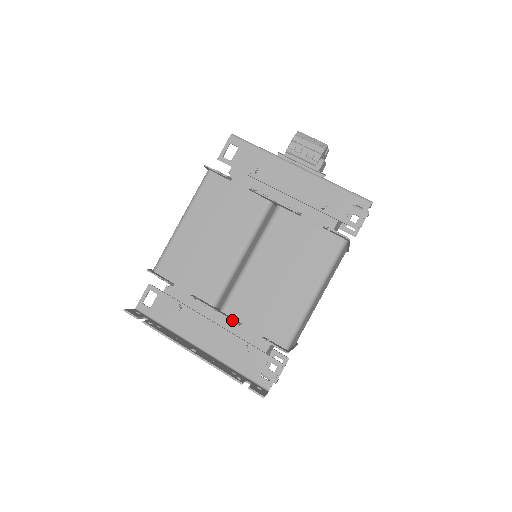
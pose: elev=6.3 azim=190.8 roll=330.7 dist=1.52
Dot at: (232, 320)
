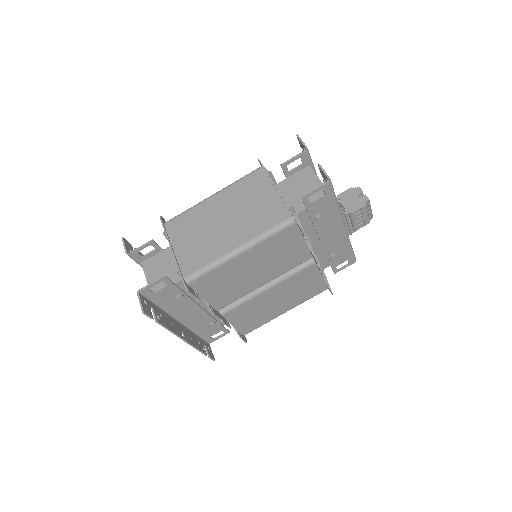
Dot at: occluded
